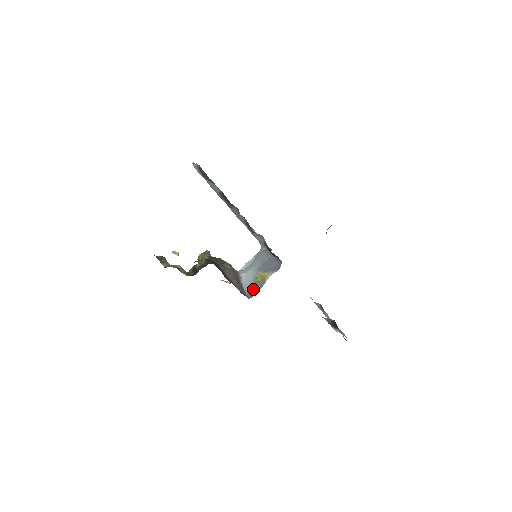
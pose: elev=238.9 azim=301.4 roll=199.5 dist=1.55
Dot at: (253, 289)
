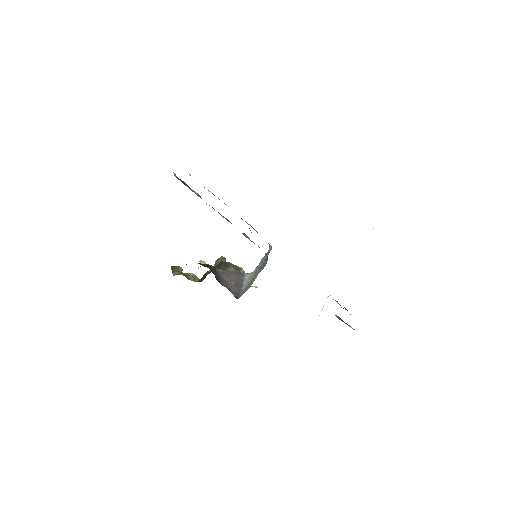
Dot at: (245, 289)
